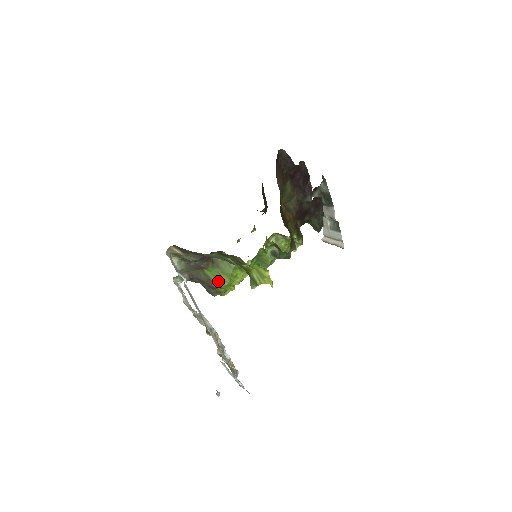
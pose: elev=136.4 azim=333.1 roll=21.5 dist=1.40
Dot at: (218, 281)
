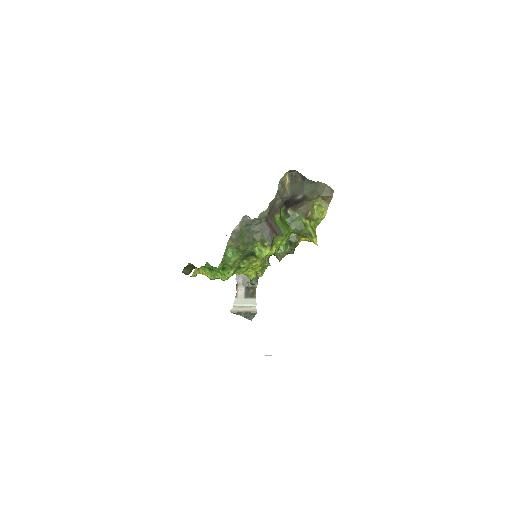
Dot at: (282, 228)
